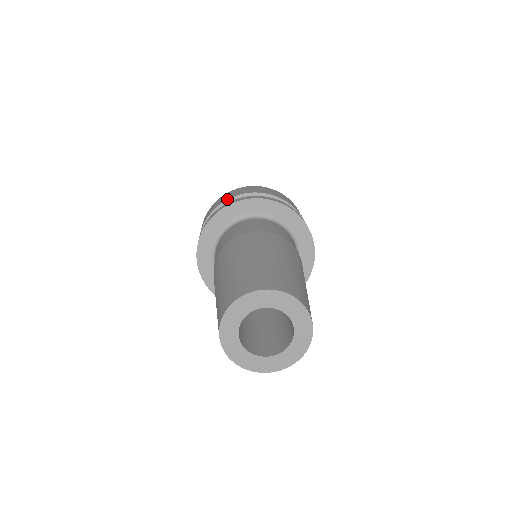
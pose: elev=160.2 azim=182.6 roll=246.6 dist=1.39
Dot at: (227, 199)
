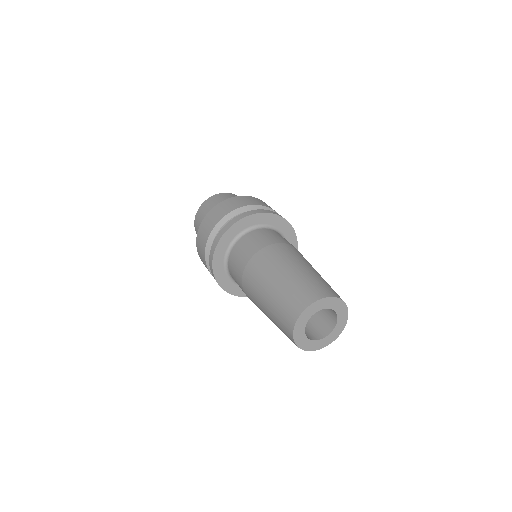
Dot at: (205, 245)
